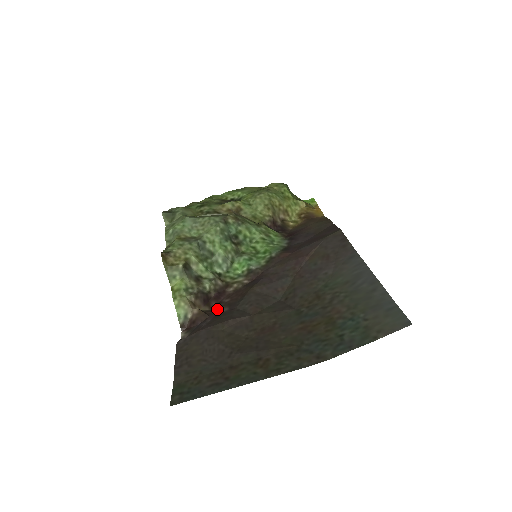
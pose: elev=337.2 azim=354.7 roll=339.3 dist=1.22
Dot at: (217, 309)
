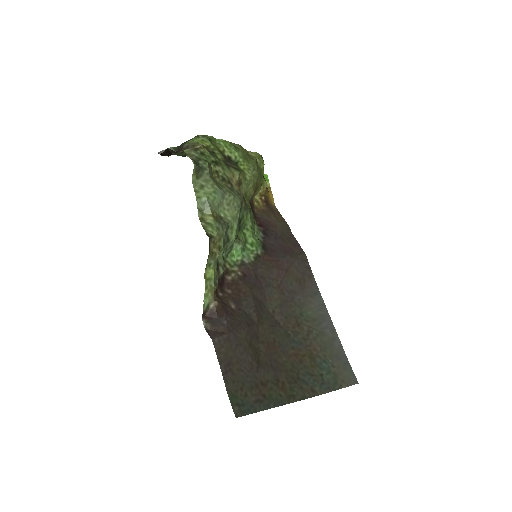
Dot at: (224, 300)
